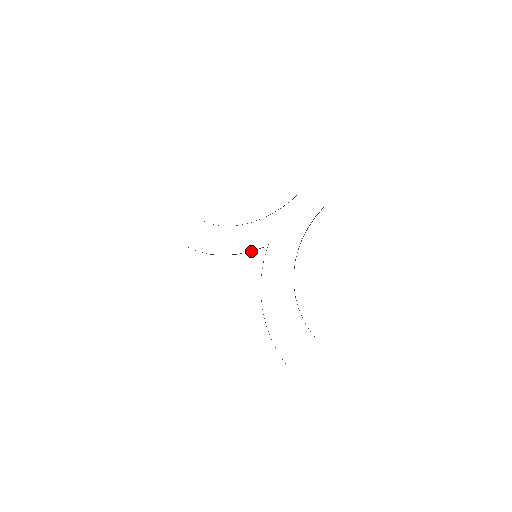
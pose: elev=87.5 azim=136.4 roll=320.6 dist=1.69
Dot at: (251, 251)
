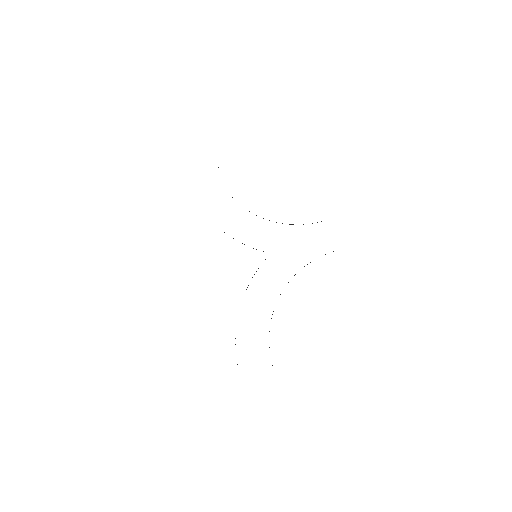
Dot at: occluded
